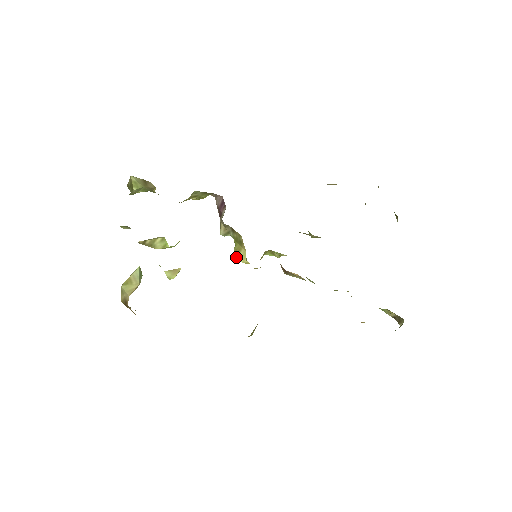
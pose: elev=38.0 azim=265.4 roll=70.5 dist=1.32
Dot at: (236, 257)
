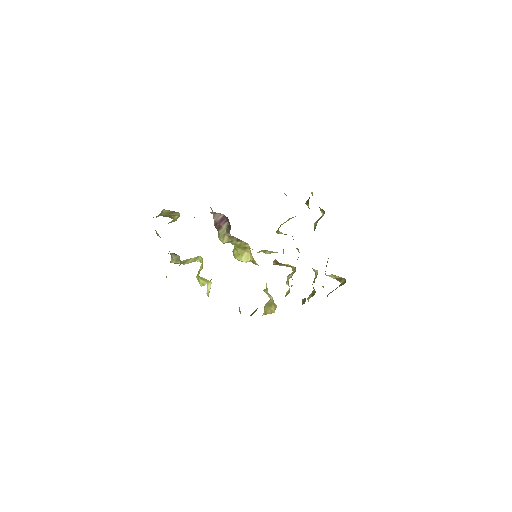
Dot at: (238, 258)
